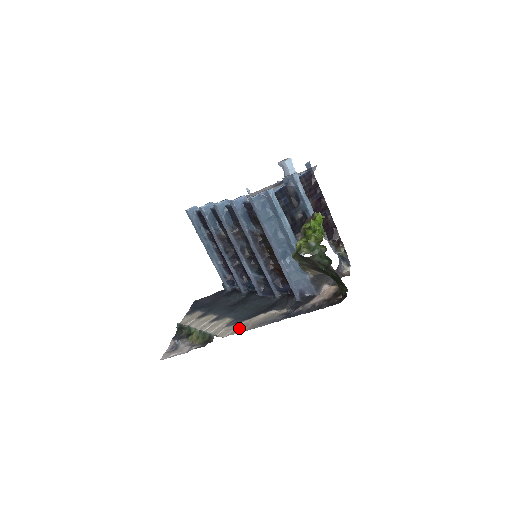
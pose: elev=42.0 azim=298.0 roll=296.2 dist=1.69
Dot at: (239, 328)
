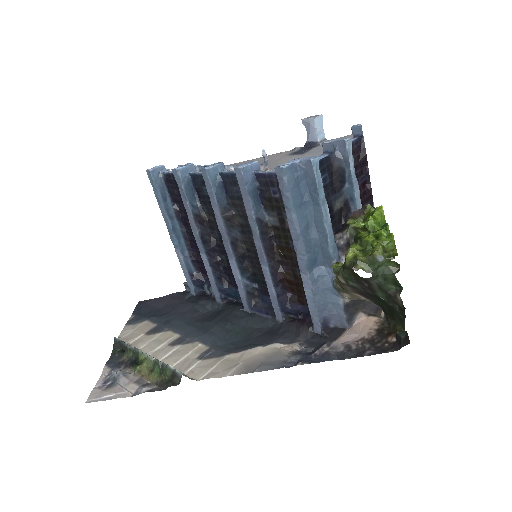
Dot at: (223, 367)
